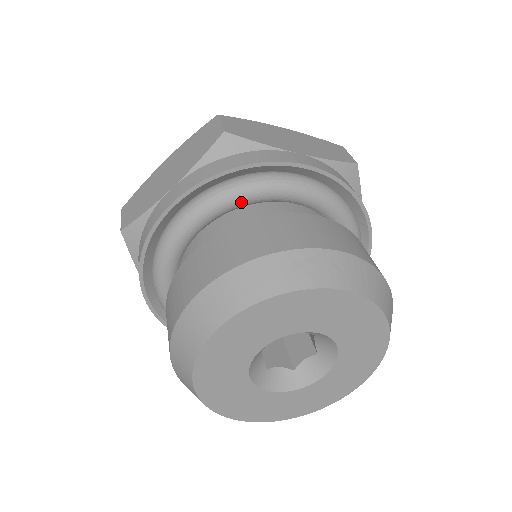
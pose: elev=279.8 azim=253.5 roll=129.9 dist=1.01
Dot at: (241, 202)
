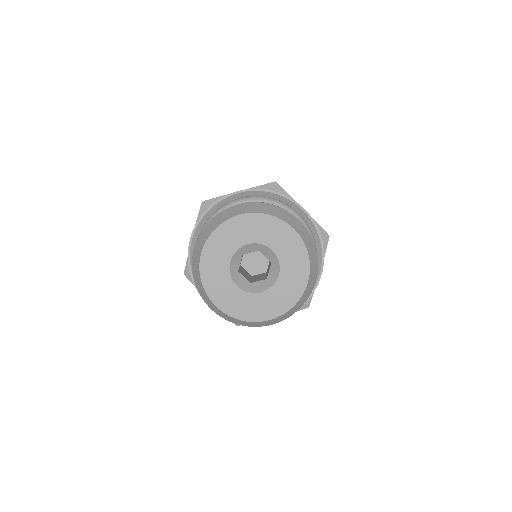
Dot at: occluded
